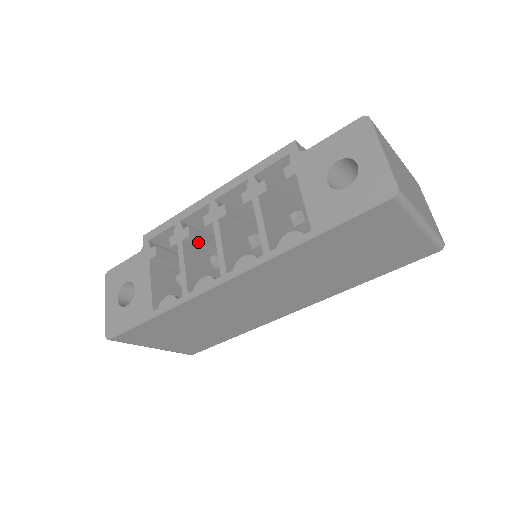
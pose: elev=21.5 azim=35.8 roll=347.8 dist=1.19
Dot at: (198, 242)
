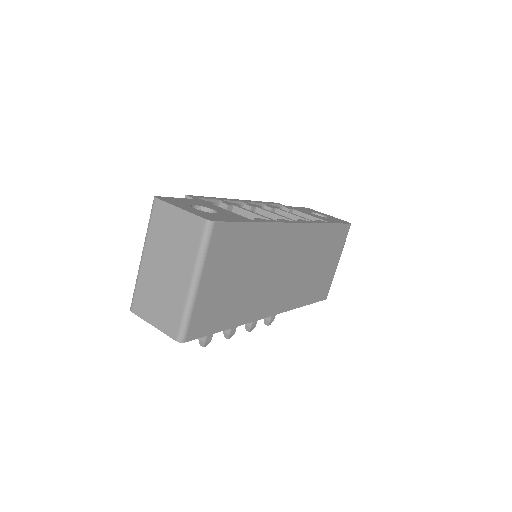
Dot at: occluded
